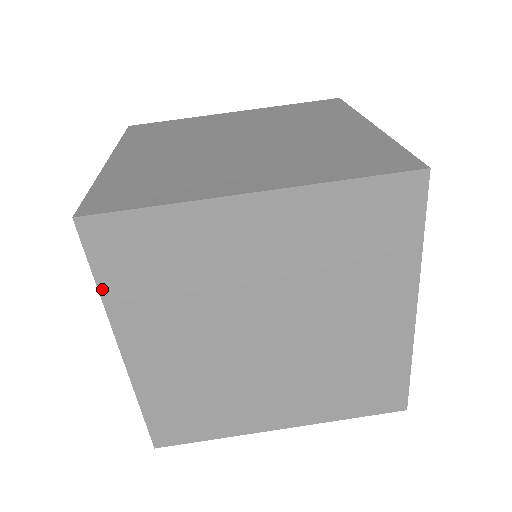
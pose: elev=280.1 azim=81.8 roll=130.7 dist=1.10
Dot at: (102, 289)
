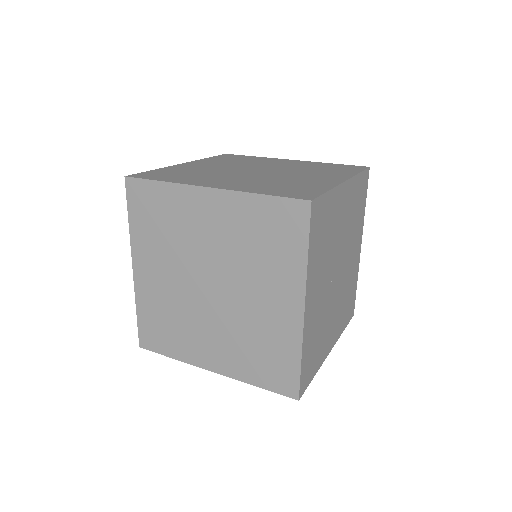
Dot at: (208, 158)
